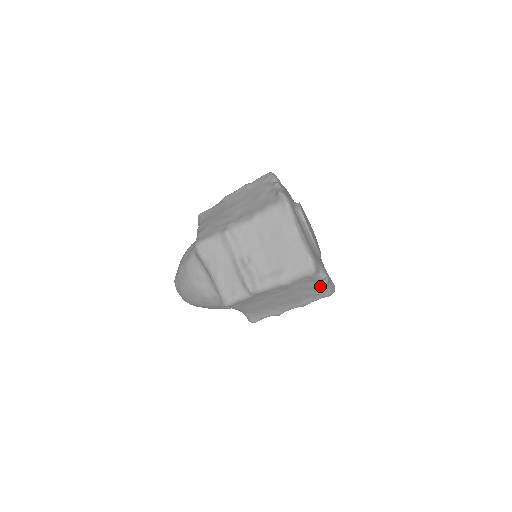
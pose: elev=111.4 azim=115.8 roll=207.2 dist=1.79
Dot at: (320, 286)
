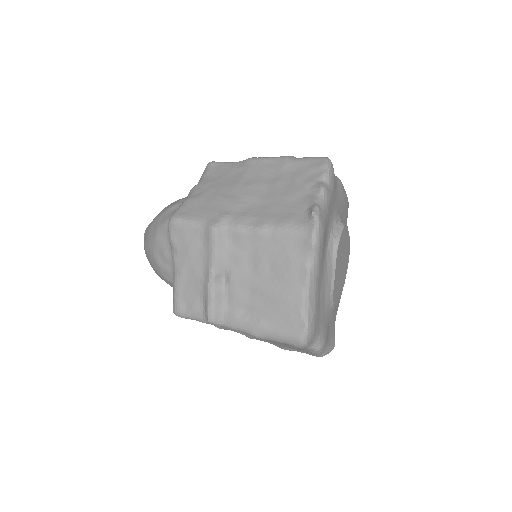
Dot at: (309, 351)
